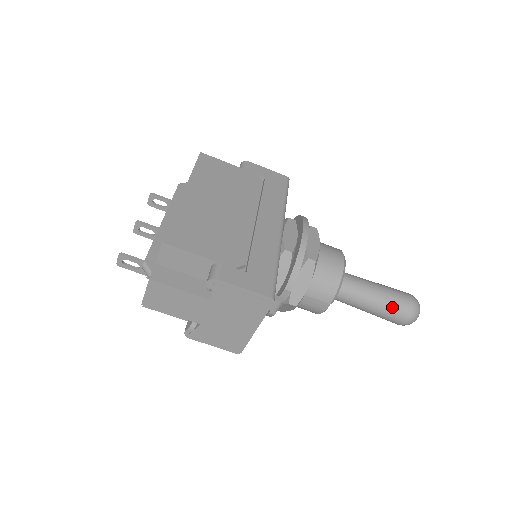
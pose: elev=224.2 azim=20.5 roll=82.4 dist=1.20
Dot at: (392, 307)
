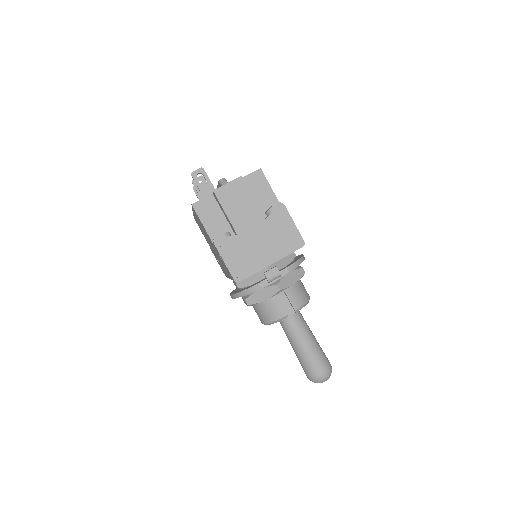
Dot at: (320, 354)
